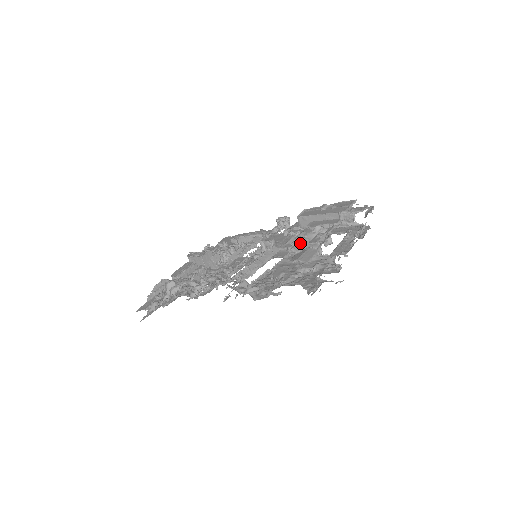
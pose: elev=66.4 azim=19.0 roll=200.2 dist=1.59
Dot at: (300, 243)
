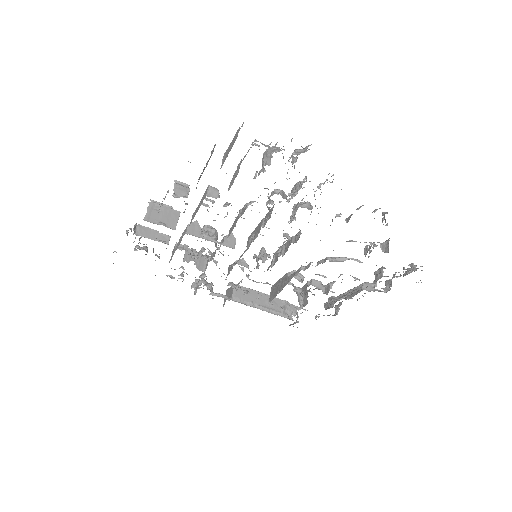
Dot at: (301, 275)
